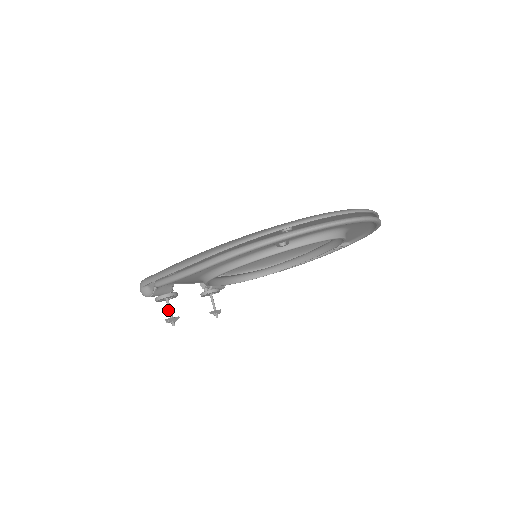
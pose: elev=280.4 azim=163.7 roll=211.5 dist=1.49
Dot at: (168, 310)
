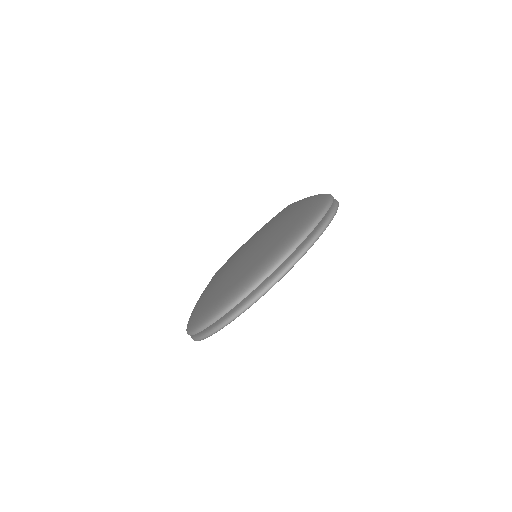
Dot at: occluded
